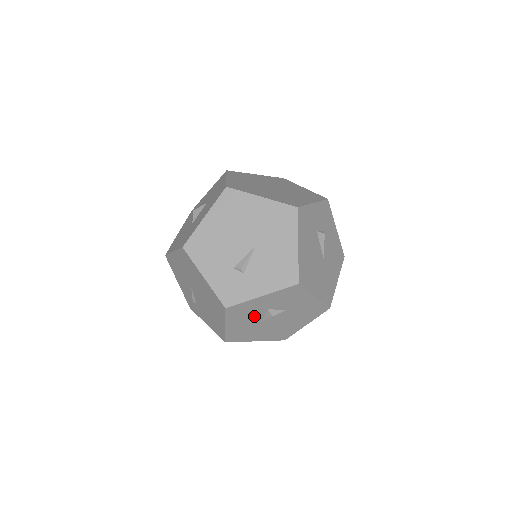
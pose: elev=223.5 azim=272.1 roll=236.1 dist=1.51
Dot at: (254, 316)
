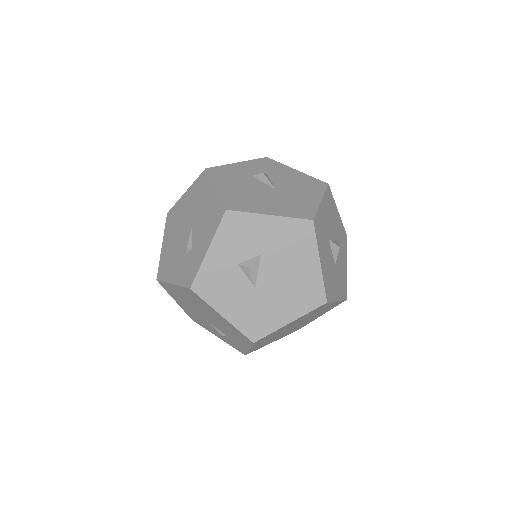
Dot at: (236, 283)
